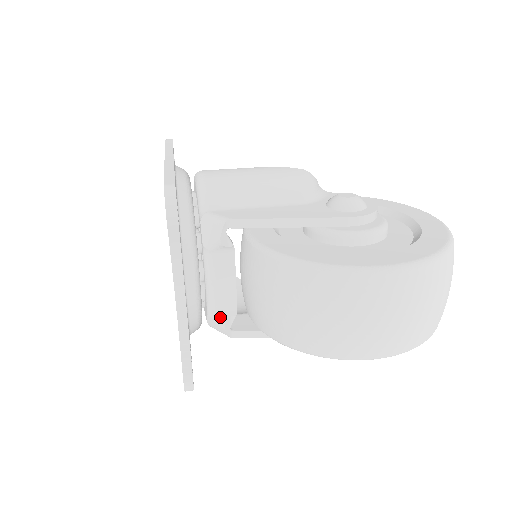
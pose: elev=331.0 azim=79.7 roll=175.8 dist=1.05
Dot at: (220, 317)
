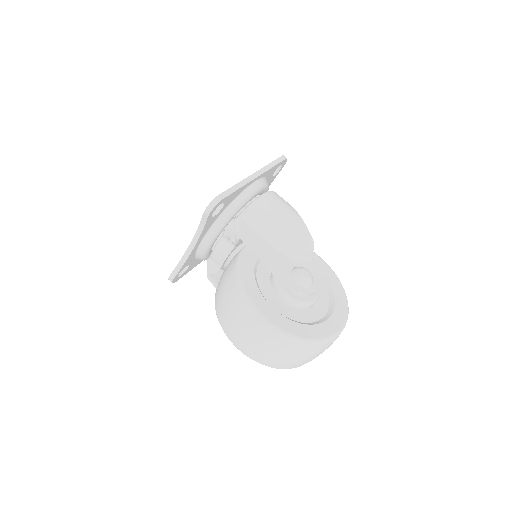
Dot at: (210, 266)
